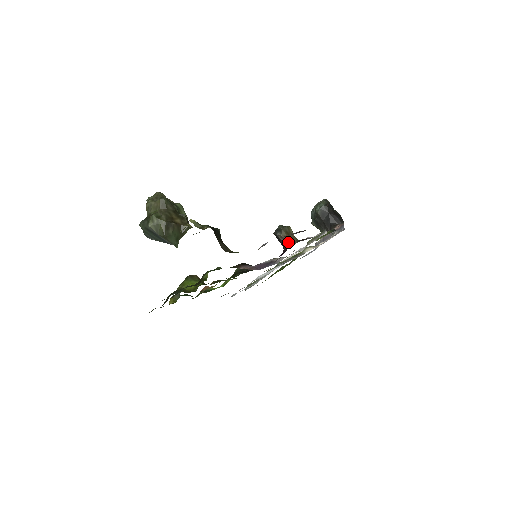
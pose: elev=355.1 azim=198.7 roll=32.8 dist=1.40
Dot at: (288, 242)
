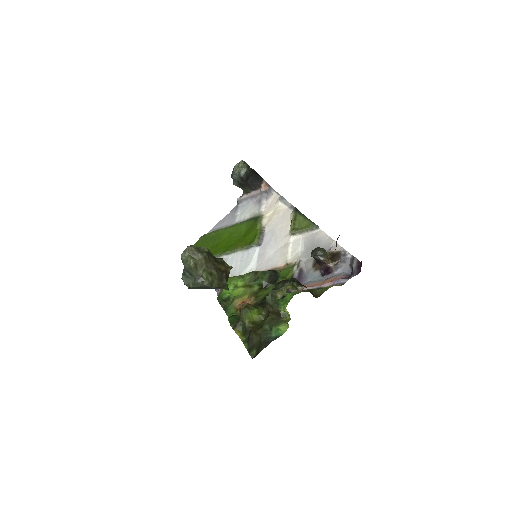
Dot at: (329, 262)
